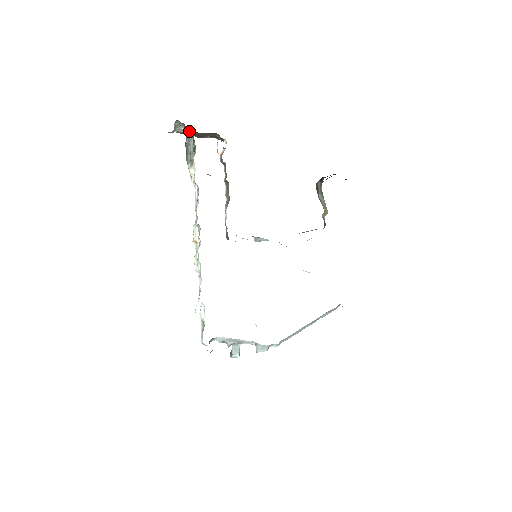
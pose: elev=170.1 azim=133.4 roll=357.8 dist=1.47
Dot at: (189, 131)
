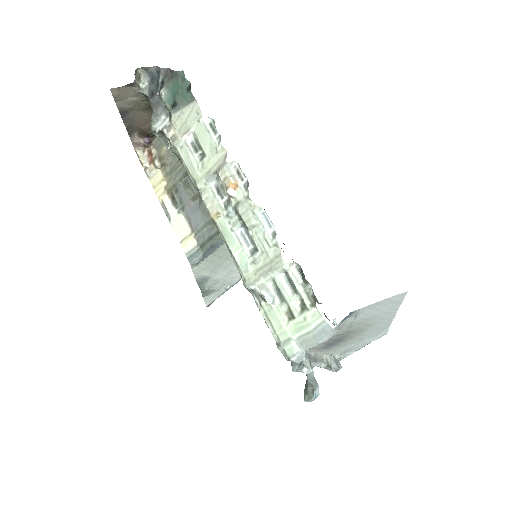
Dot at: (169, 72)
